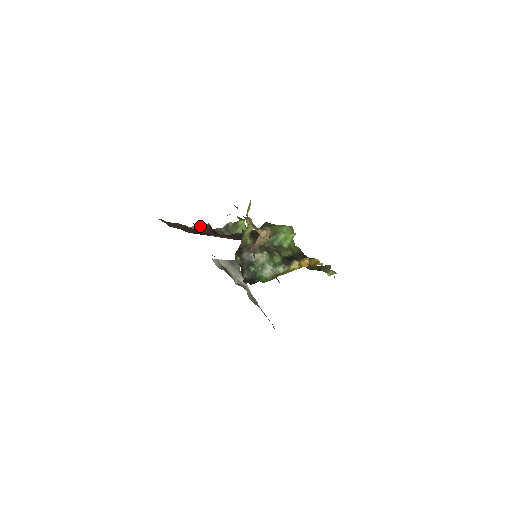
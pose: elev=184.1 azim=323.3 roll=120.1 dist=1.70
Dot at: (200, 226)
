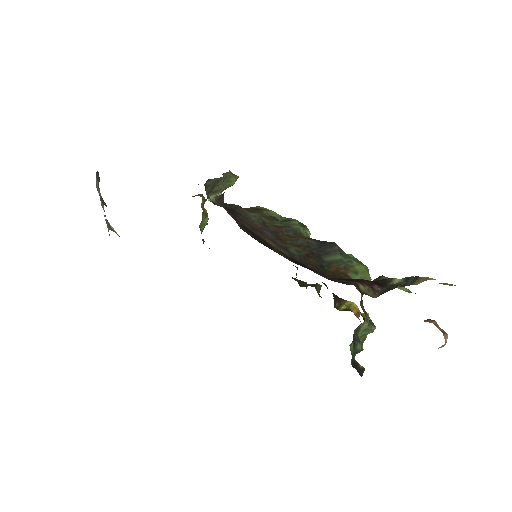
Dot at: (368, 294)
